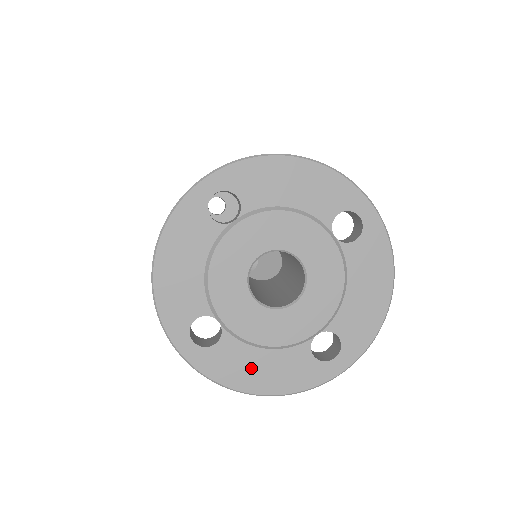
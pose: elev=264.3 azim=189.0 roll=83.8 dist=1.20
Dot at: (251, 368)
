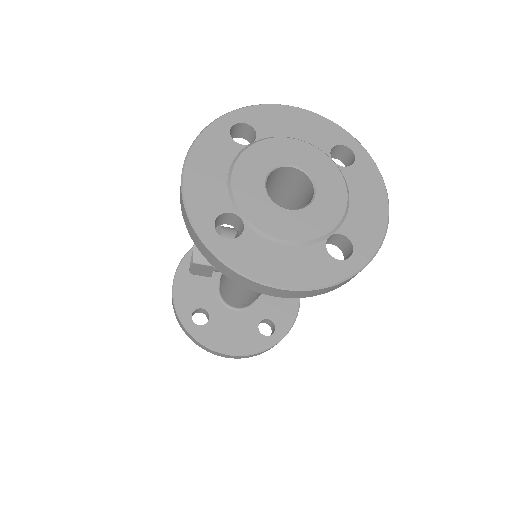
Dot at: (273, 261)
